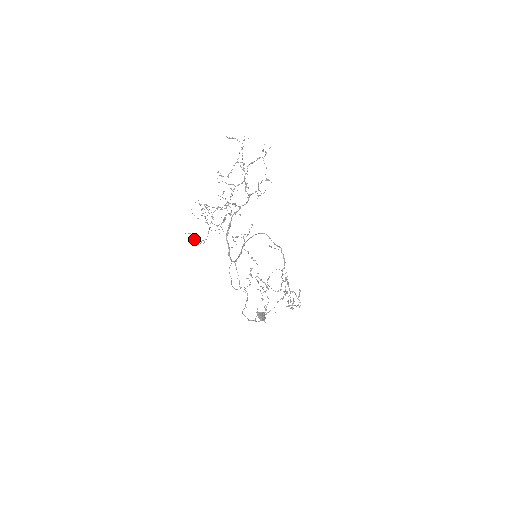
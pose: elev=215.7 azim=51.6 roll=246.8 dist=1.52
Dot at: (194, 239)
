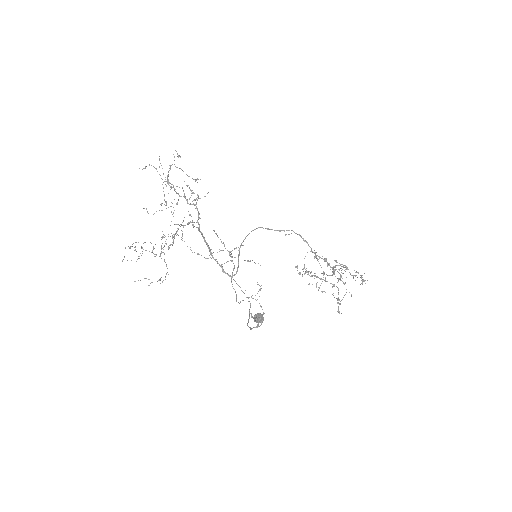
Dot at: occluded
